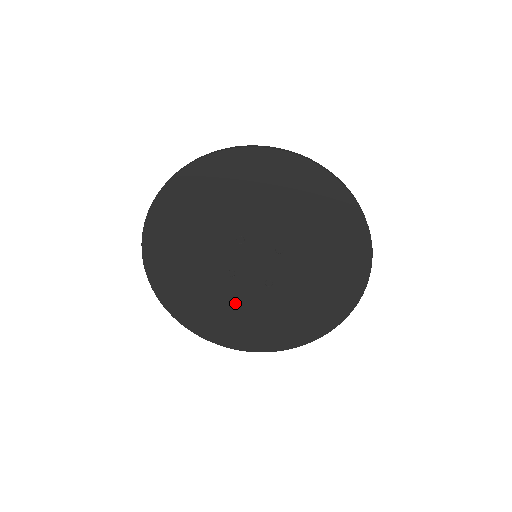
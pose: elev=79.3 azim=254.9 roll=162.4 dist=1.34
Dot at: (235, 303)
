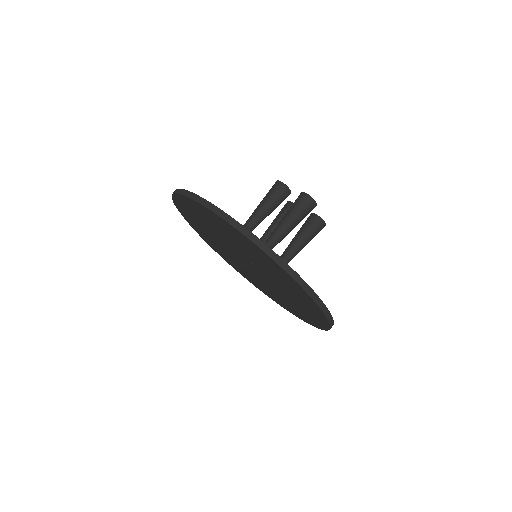
Dot at: (216, 241)
